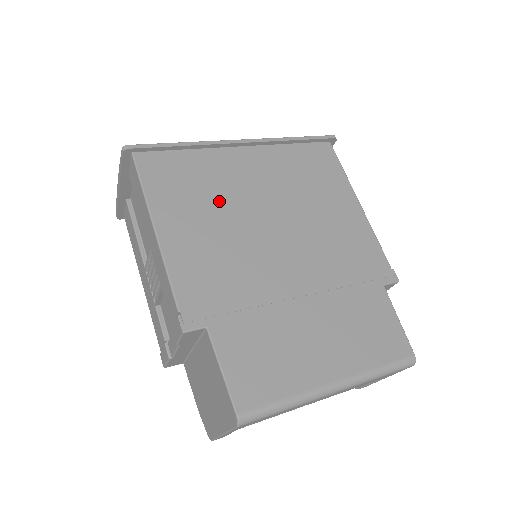
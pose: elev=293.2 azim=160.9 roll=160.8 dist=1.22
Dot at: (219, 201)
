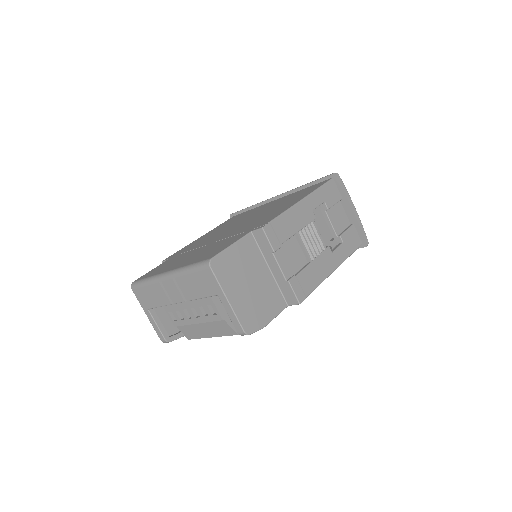
Dot at: occluded
